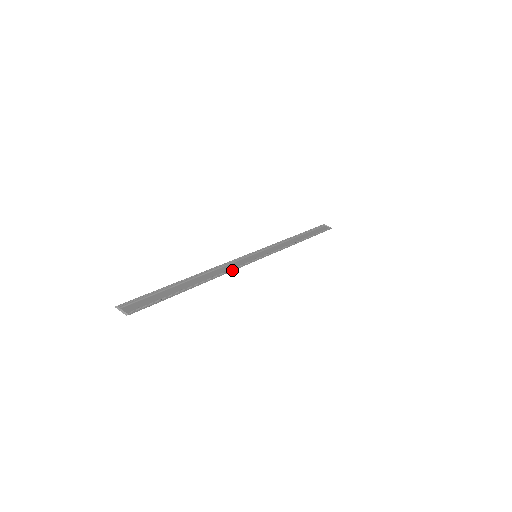
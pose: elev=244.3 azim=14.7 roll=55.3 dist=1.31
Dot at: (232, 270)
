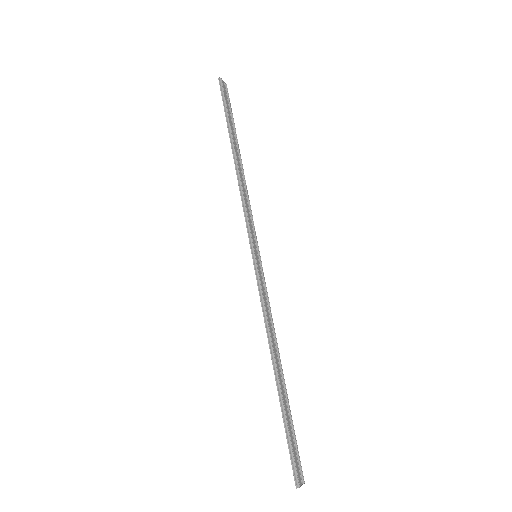
Dot at: occluded
